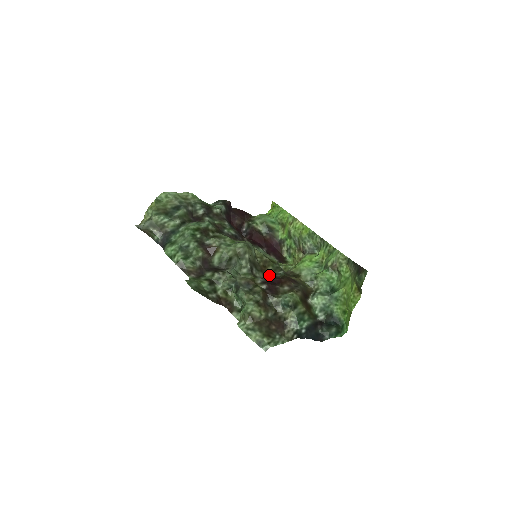
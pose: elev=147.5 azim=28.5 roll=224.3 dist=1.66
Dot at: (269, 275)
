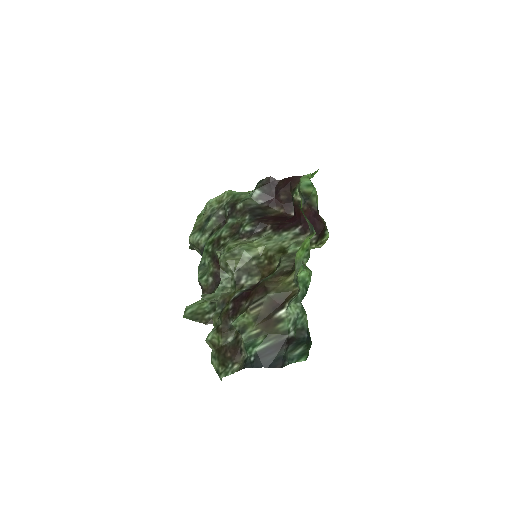
Dot at: occluded
